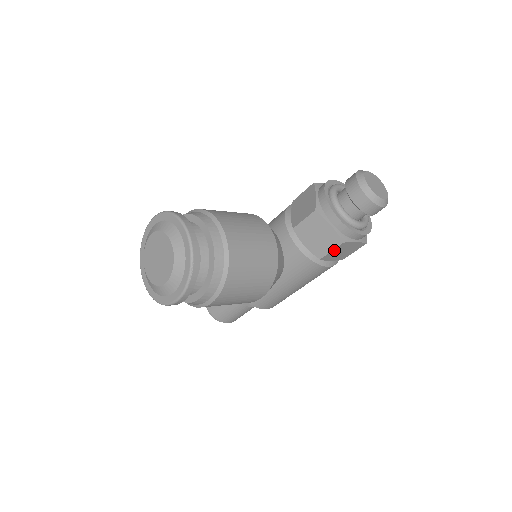
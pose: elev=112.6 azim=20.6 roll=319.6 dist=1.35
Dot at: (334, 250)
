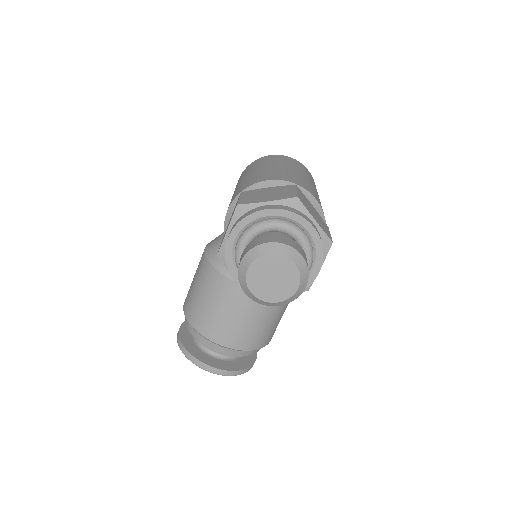
Dot at: occluded
